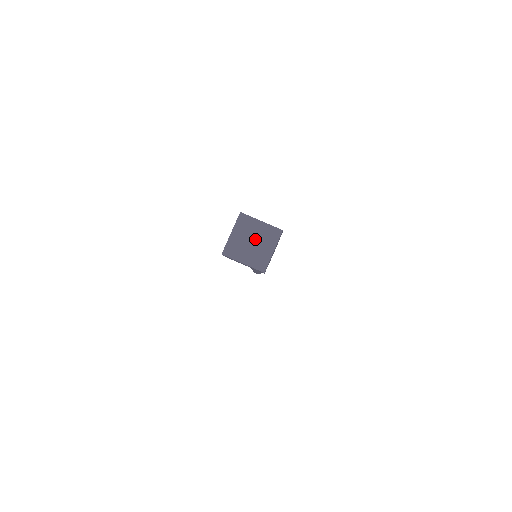
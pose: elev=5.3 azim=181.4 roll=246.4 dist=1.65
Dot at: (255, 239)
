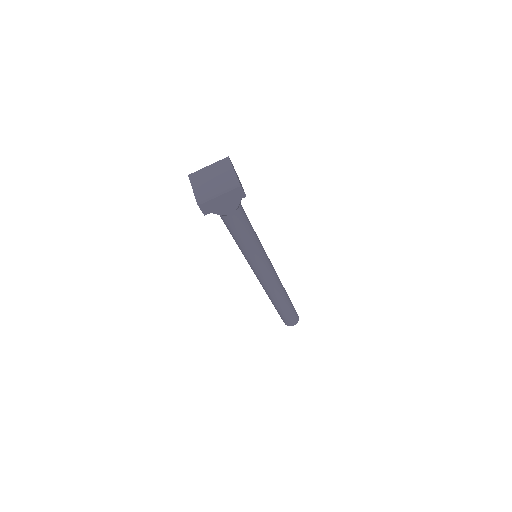
Dot at: (213, 176)
